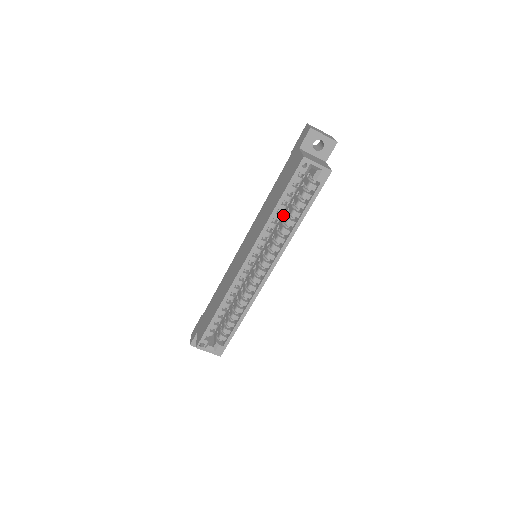
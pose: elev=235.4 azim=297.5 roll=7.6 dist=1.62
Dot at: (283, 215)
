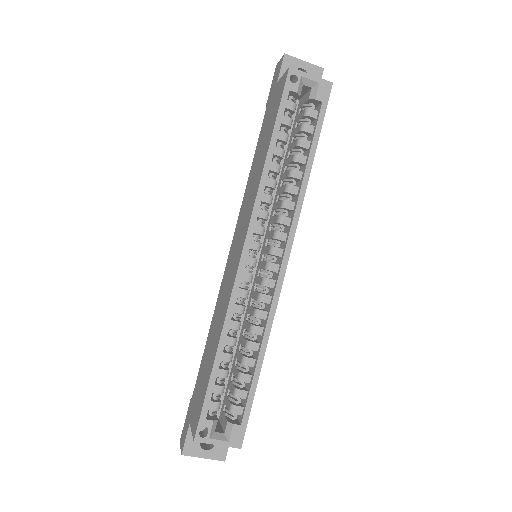
Dot at: (280, 179)
